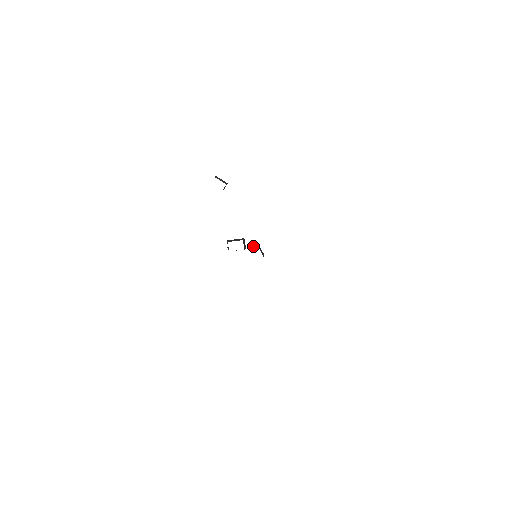
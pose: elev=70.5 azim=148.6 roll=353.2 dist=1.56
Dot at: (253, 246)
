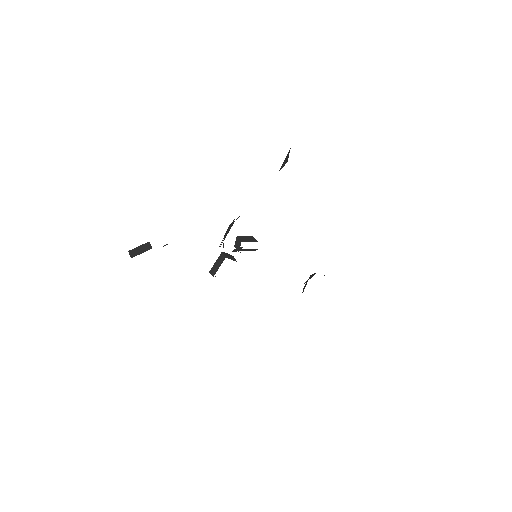
Dot at: occluded
